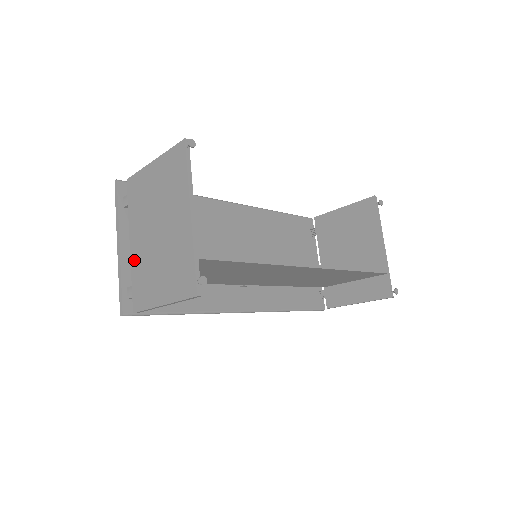
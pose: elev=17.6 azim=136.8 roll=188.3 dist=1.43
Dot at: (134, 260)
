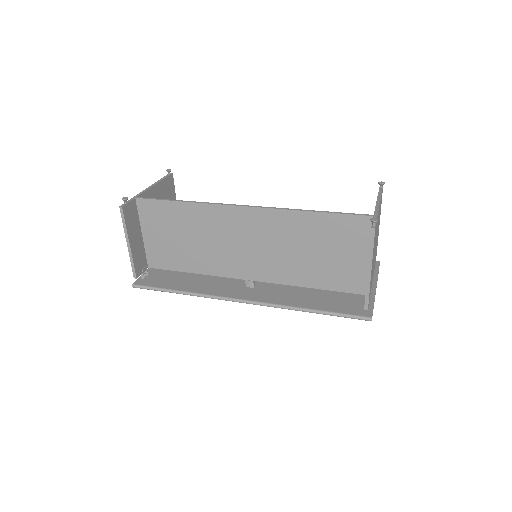
Dot at: occluded
